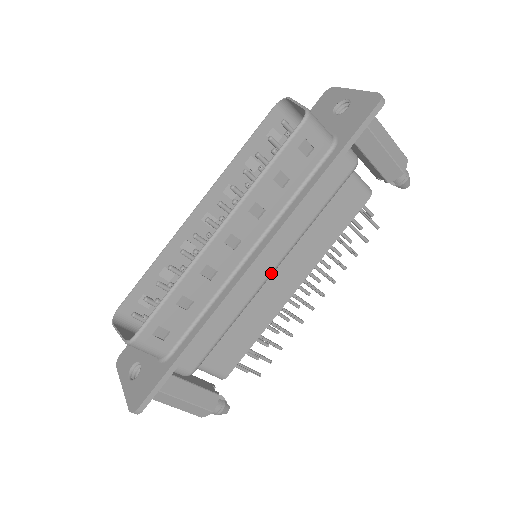
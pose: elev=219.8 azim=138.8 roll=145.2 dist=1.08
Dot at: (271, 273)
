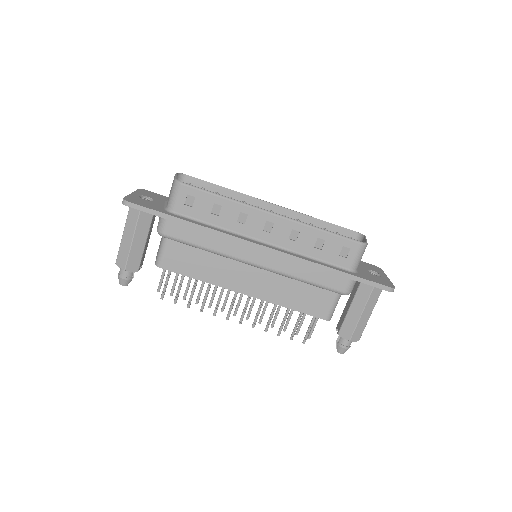
Dot at: (254, 264)
